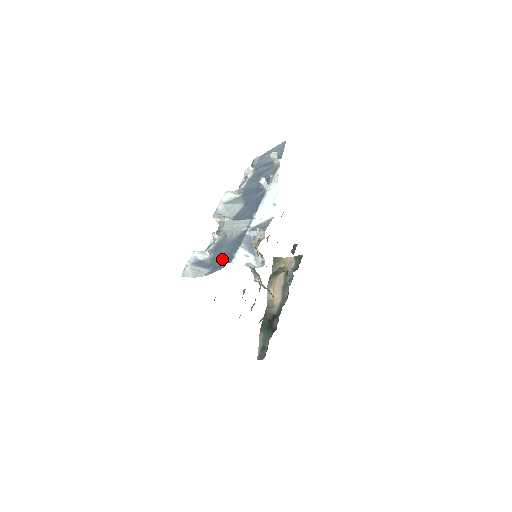
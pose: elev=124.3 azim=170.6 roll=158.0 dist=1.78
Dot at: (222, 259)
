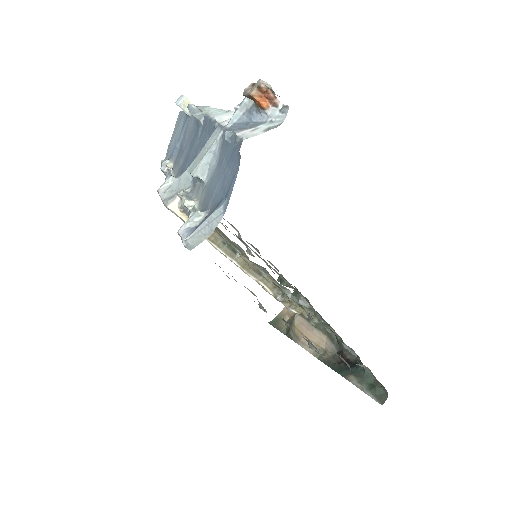
Dot at: (229, 138)
